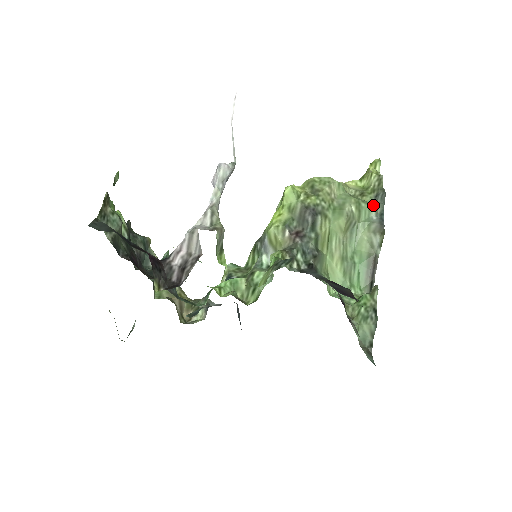
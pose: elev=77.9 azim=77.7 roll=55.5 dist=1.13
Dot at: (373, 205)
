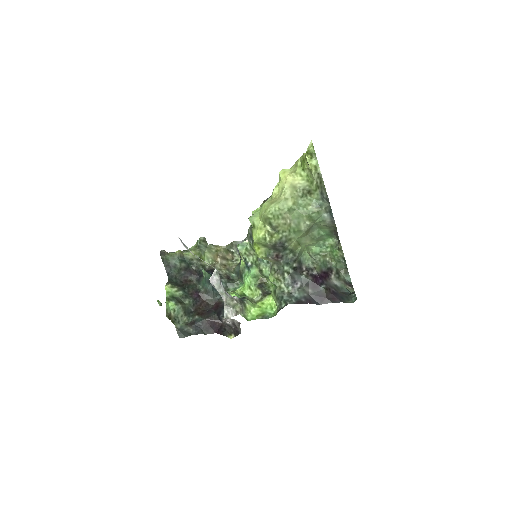
Dot at: (321, 209)
